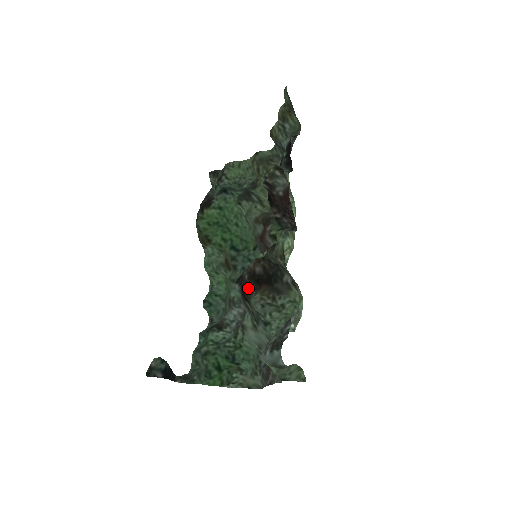
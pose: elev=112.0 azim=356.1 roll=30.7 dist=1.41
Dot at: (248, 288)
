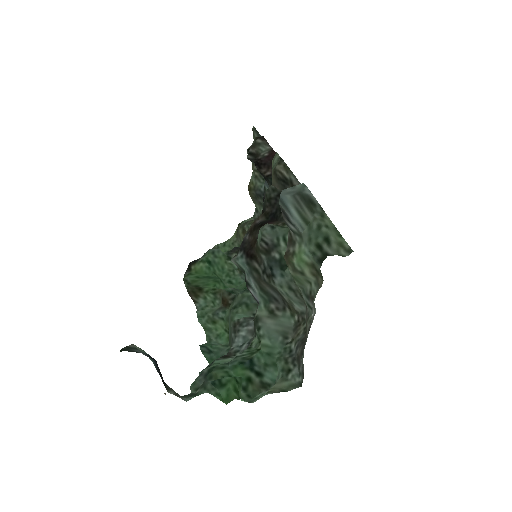
Dot at: (252, 242)
